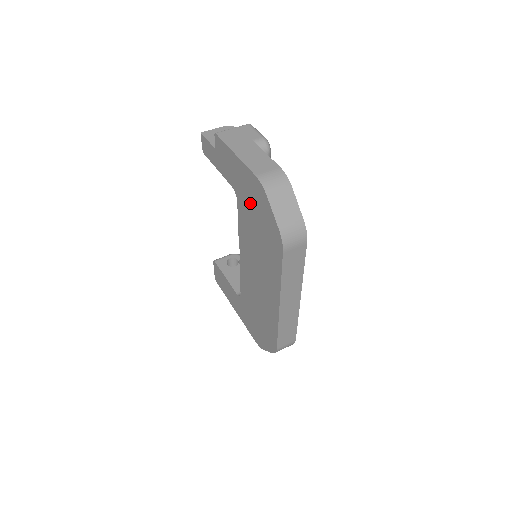
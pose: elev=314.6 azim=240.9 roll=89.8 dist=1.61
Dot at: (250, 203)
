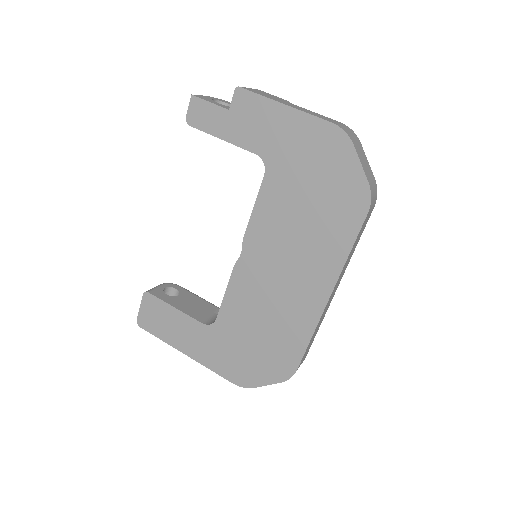
Dot at: (303, 166)
